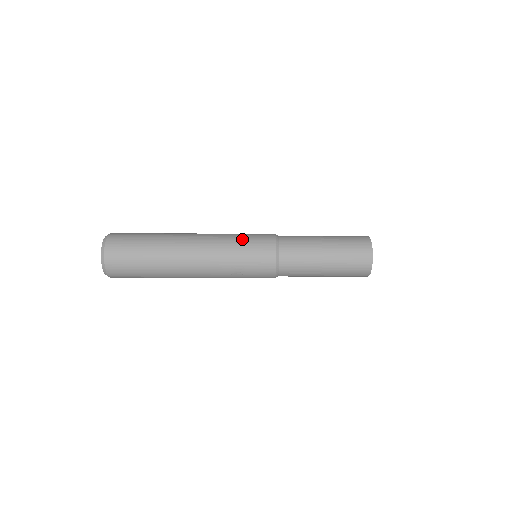
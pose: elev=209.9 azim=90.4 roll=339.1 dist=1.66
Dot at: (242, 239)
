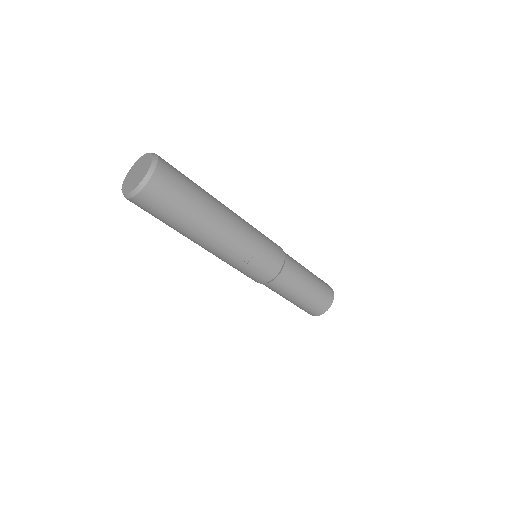
Dot at: (262, 234)
